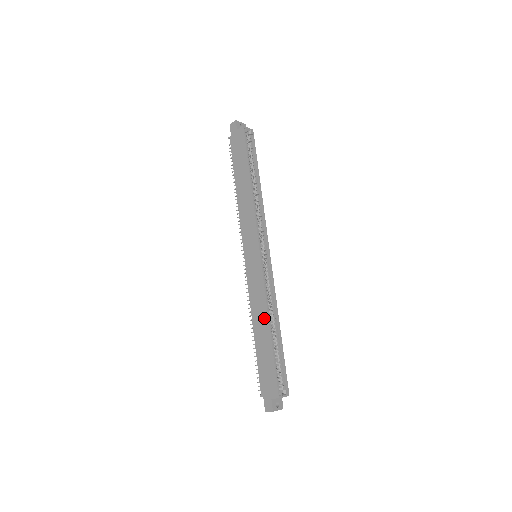
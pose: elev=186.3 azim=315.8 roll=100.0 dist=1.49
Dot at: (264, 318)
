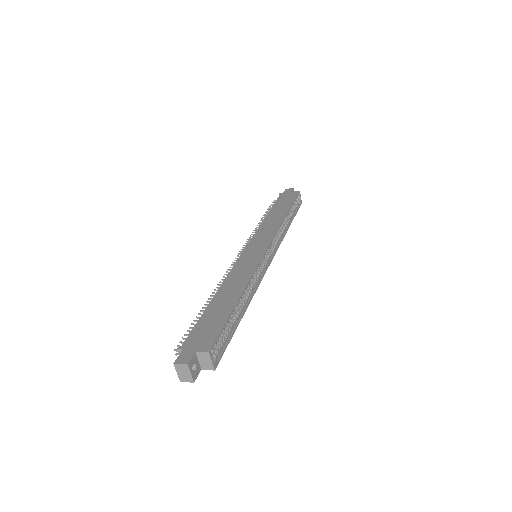
Dot at: (239, 287)
